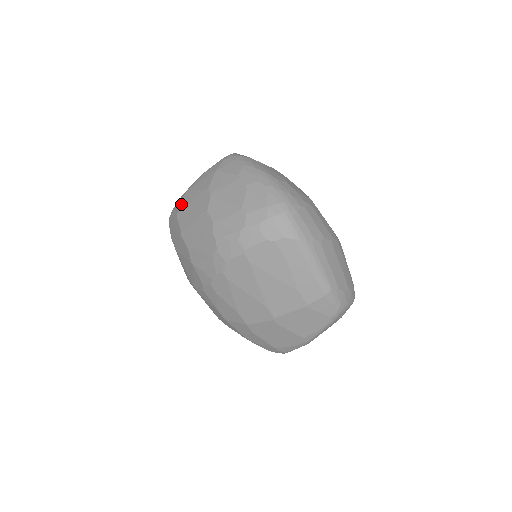
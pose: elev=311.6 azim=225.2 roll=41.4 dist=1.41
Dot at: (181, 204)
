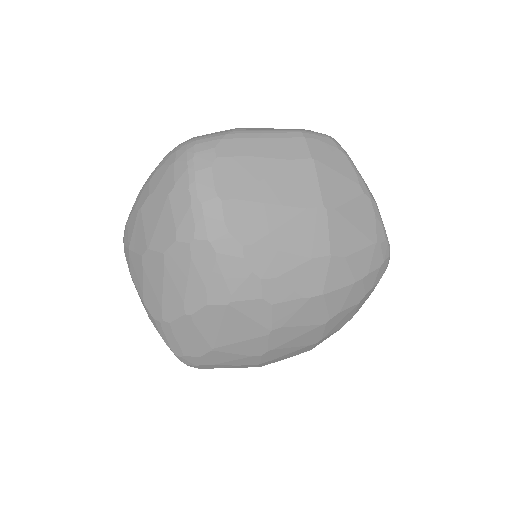
Dot at: (155, 314)
